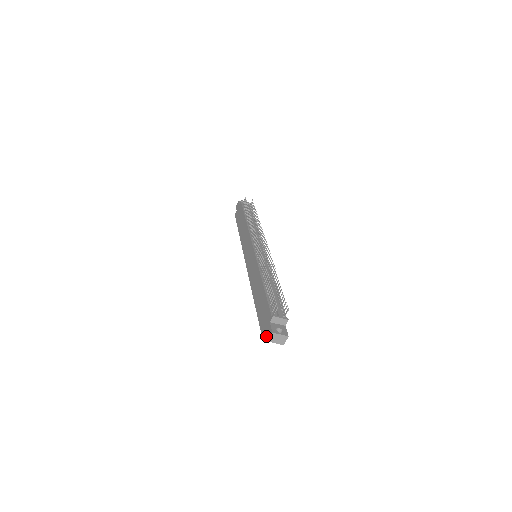
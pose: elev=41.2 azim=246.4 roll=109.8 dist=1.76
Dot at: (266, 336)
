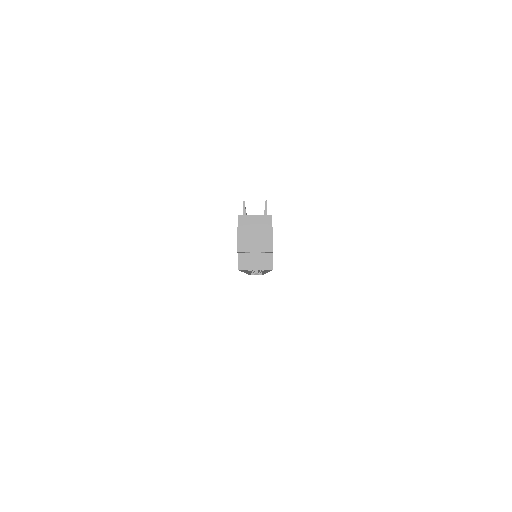
Dot at: (241, 260)
